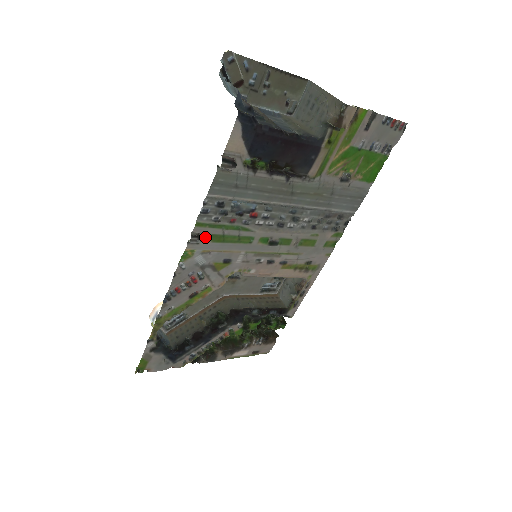
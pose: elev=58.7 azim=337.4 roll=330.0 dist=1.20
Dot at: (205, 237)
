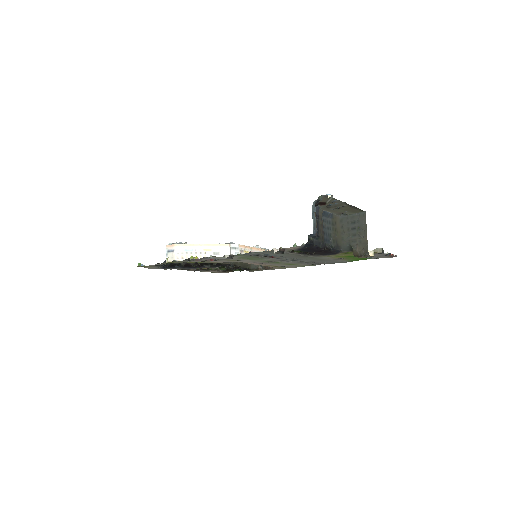
Dot at: (236, 257)
